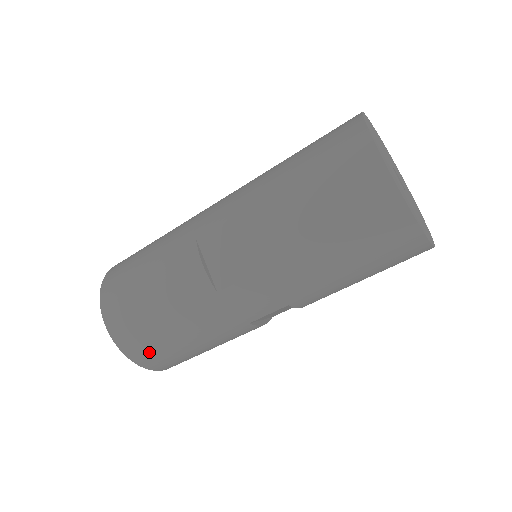
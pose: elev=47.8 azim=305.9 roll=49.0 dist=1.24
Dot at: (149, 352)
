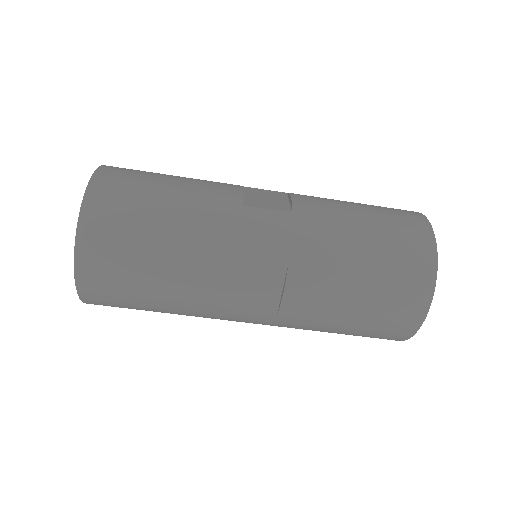
Dot at: (113, 210)
